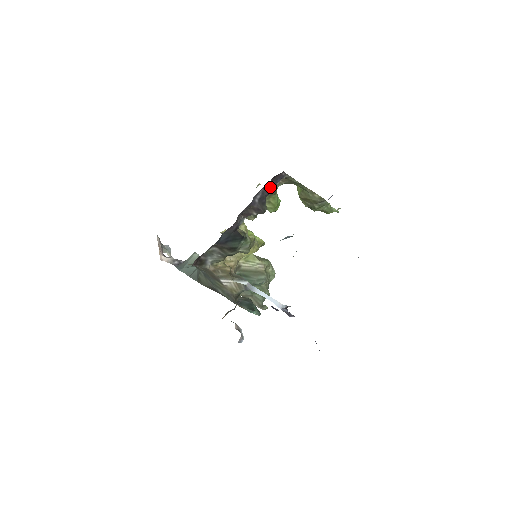
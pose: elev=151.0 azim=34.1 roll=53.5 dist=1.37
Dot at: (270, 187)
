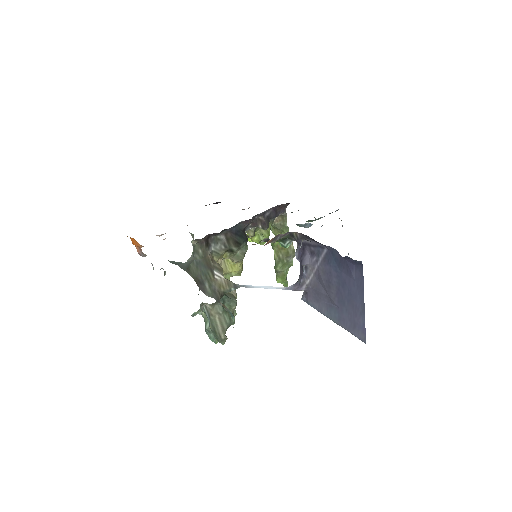
Dot at: (275, 213)
